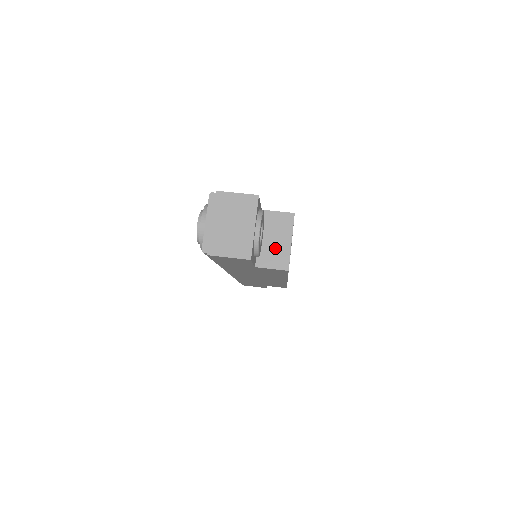
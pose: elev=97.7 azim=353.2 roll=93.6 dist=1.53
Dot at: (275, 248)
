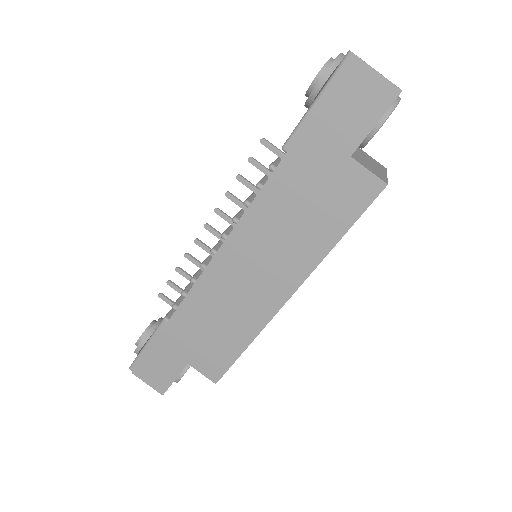
Dot at: (371, 166)
